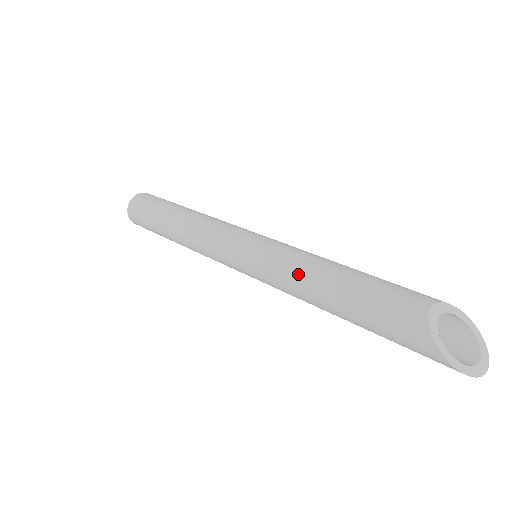
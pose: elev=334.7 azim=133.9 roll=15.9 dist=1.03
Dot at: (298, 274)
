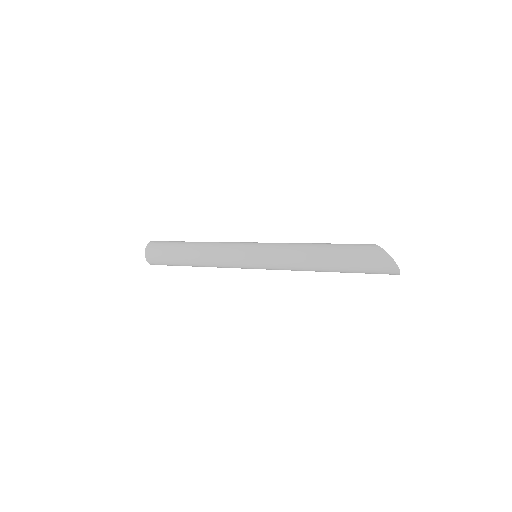
Dot at: (297, 243)
